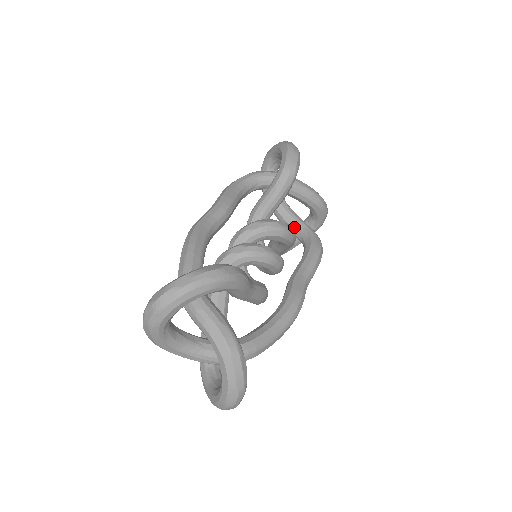
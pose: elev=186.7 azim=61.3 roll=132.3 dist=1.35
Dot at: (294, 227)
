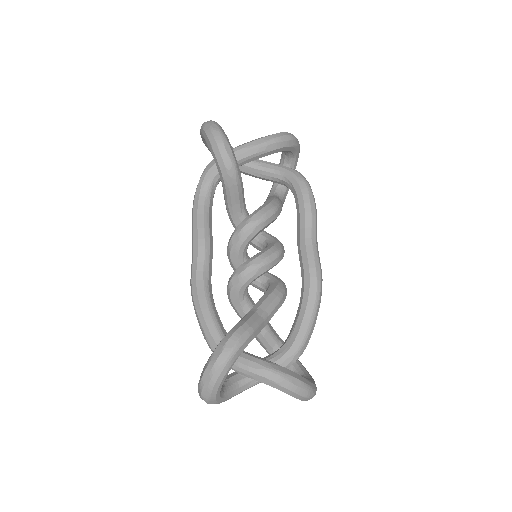
Dot at: (274, 180)
